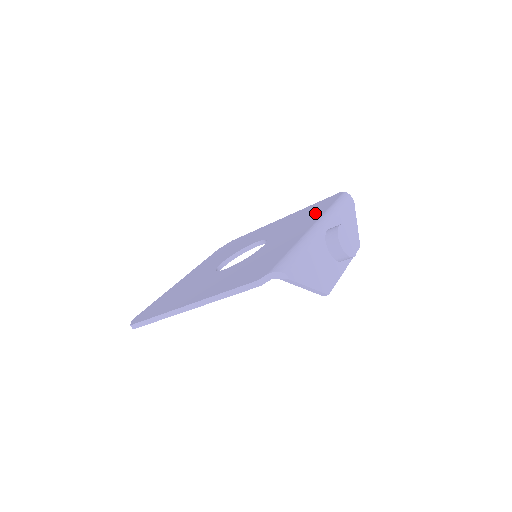
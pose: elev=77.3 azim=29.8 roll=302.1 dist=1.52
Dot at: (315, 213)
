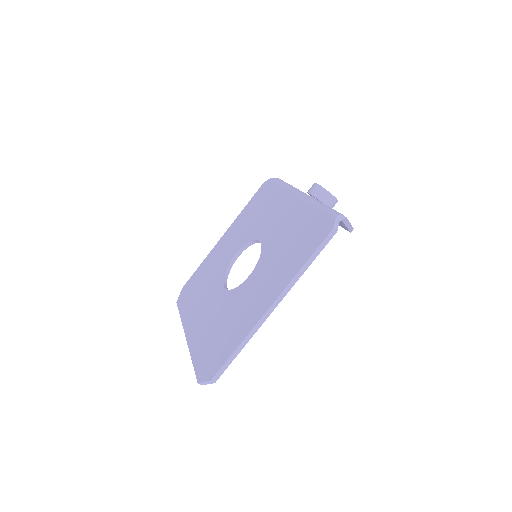
Dot at: (272, 199)
